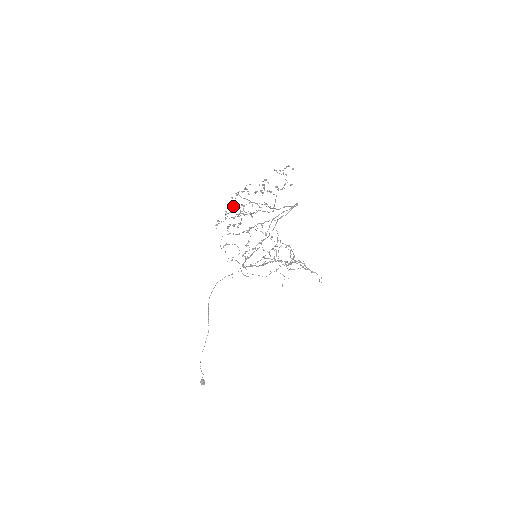
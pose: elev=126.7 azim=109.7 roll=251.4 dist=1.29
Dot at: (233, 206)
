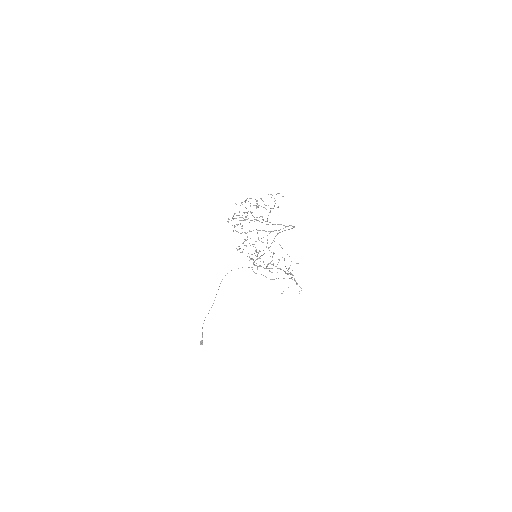
Dot at: occluded
